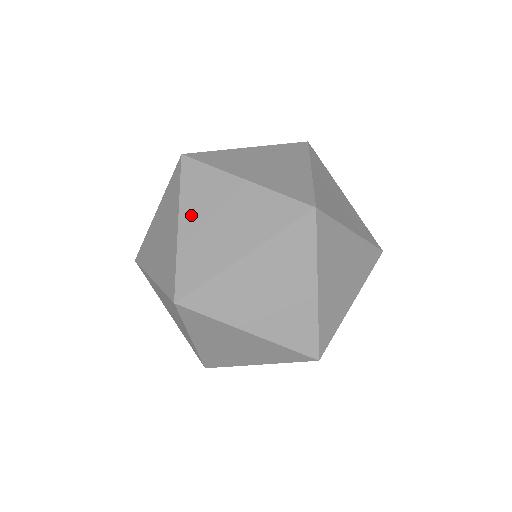
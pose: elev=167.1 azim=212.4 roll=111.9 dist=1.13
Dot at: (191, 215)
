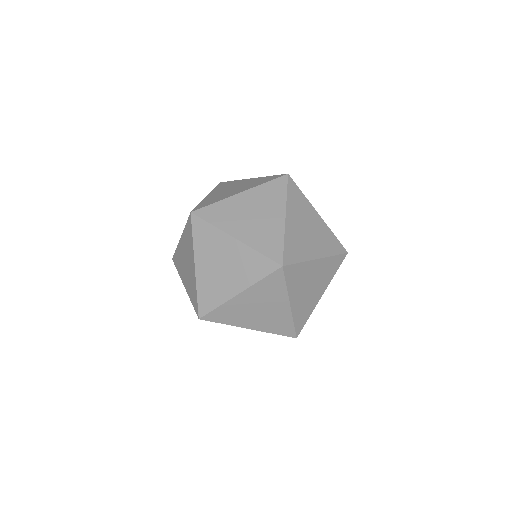
Dot at: (216, 192)
